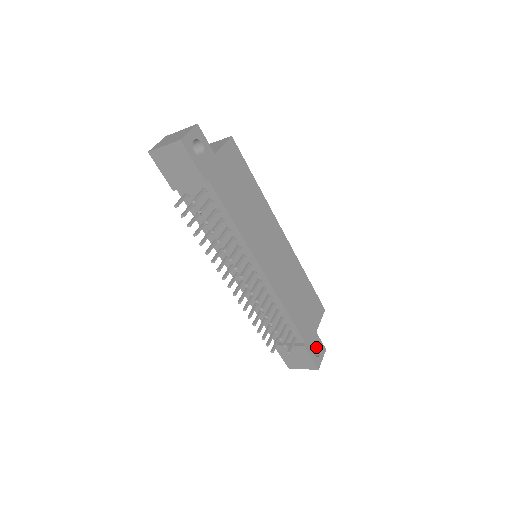
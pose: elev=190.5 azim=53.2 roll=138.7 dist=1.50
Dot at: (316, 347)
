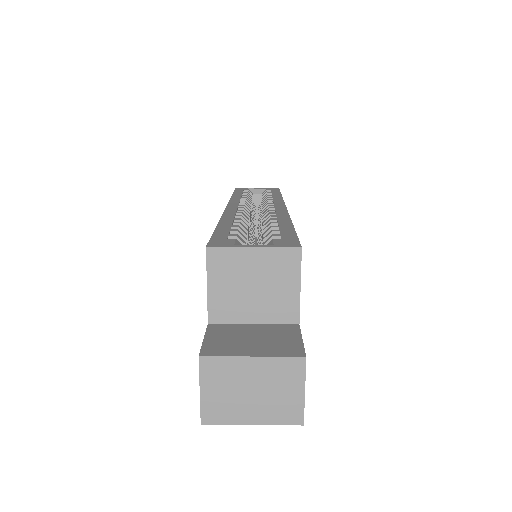
Dot at: occluded
